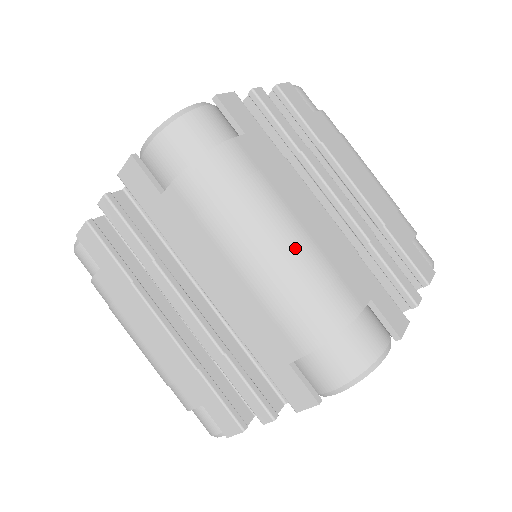
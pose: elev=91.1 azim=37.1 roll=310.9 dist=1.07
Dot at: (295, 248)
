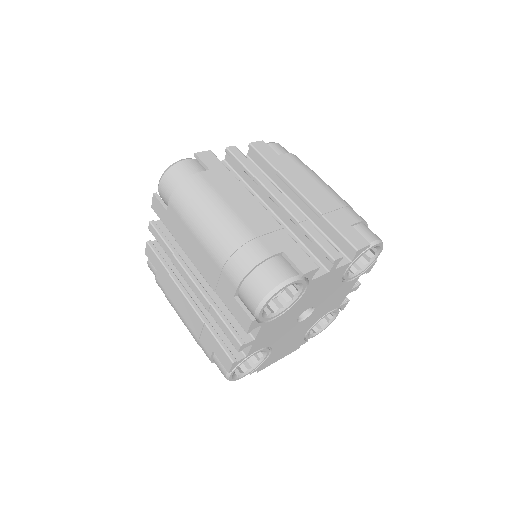
Dot at: (228, 224)
